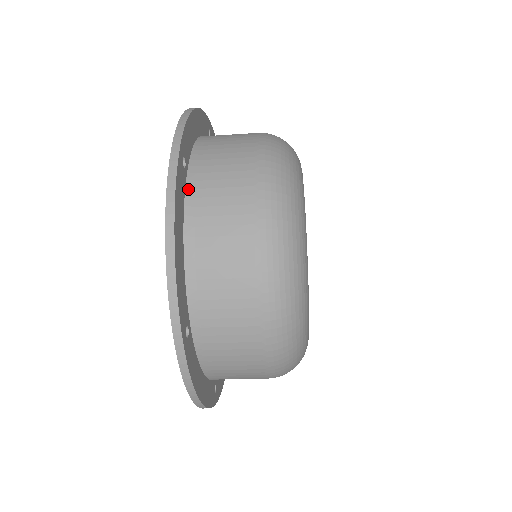
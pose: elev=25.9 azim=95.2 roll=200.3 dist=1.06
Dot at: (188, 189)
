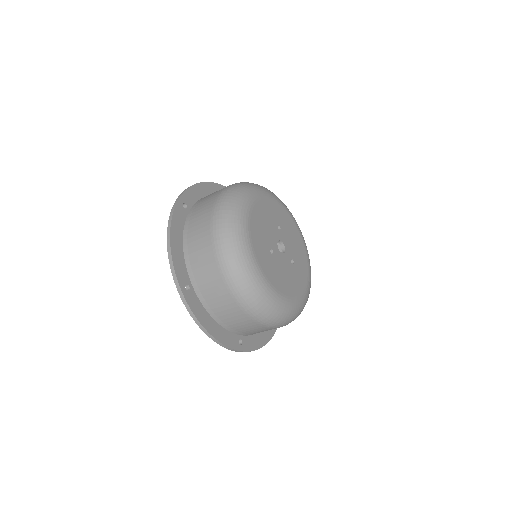
Dot at: (187, 218)
